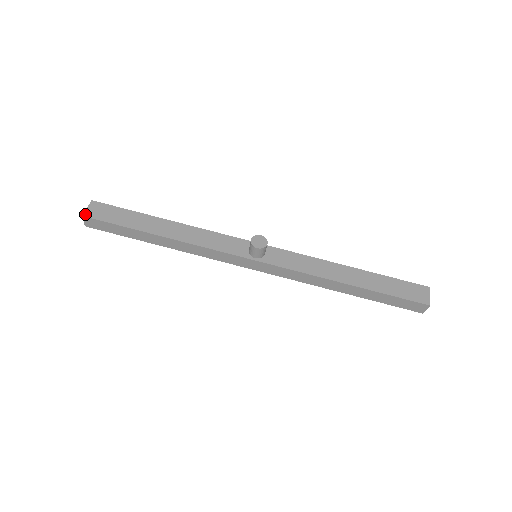
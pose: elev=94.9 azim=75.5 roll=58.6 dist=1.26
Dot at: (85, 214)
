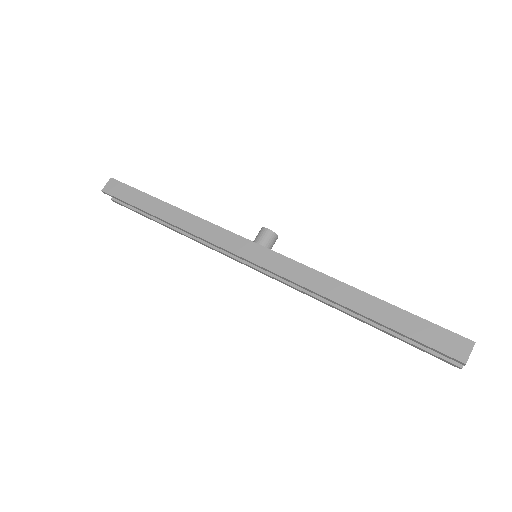
Dot at: (114, 179)
